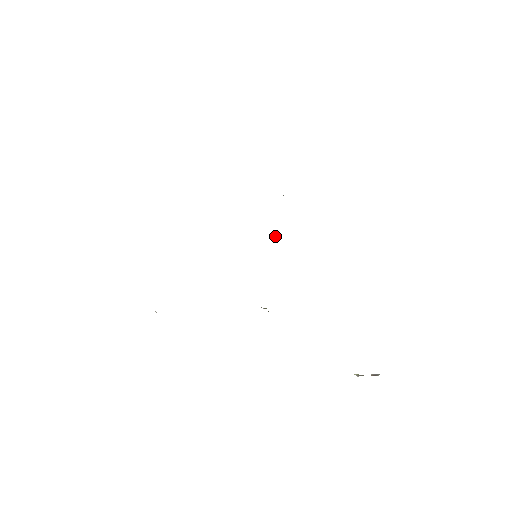
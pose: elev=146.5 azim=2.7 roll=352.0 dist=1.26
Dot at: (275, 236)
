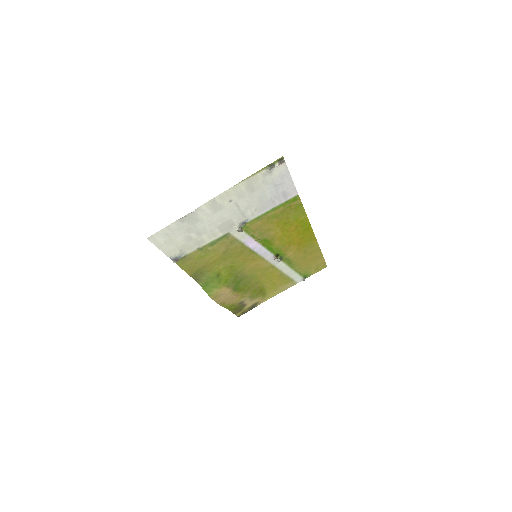
Dot at: (278, 260)
